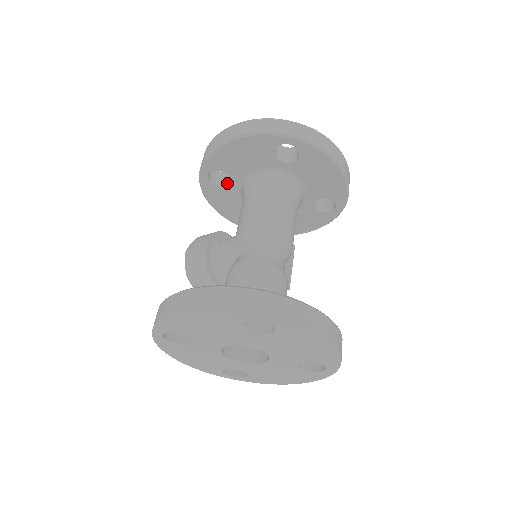
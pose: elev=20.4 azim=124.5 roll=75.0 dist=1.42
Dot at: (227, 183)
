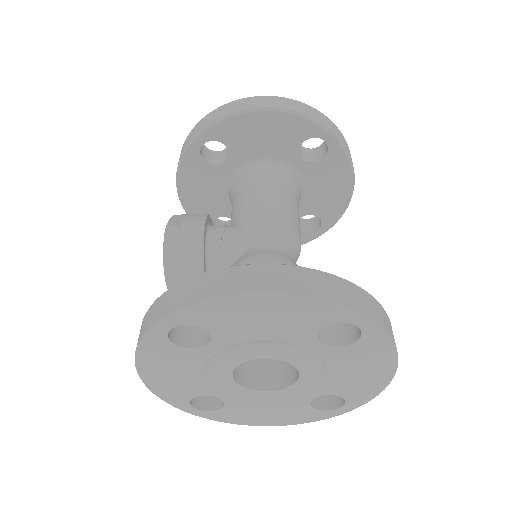
Dot at: (219, 162)
